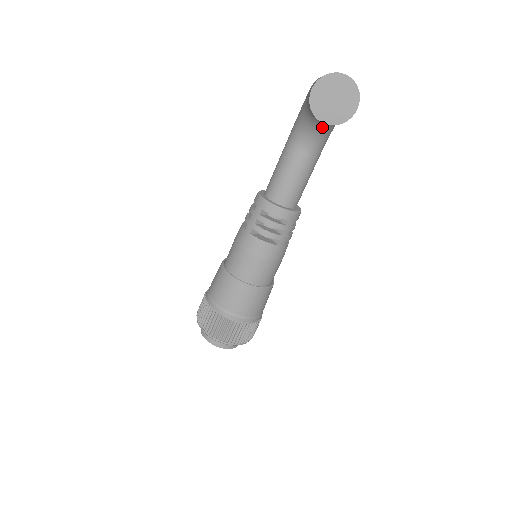
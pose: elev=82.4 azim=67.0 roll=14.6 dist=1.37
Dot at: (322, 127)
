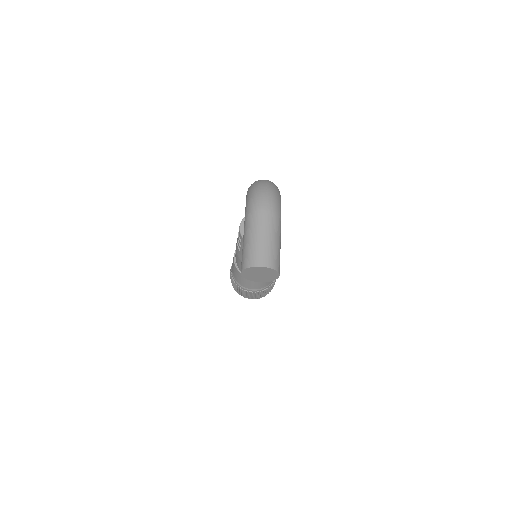
Dot at: occluded
